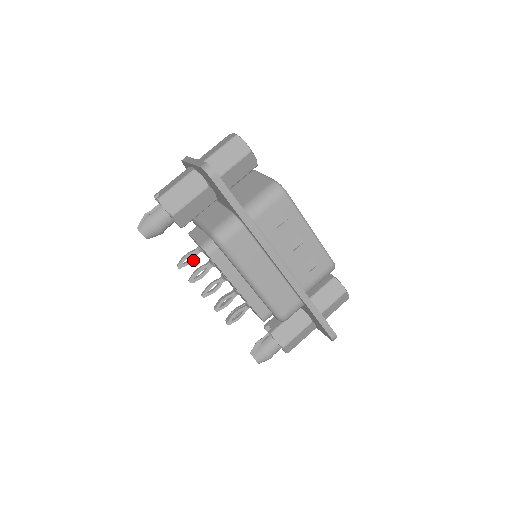
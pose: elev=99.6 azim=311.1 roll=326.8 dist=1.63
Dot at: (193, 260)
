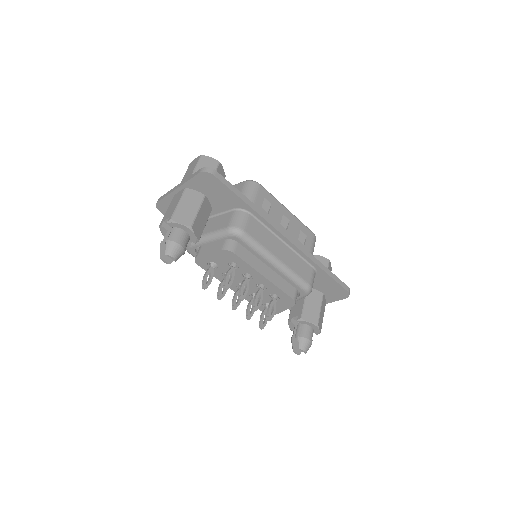
Dot at: (212, 277)
